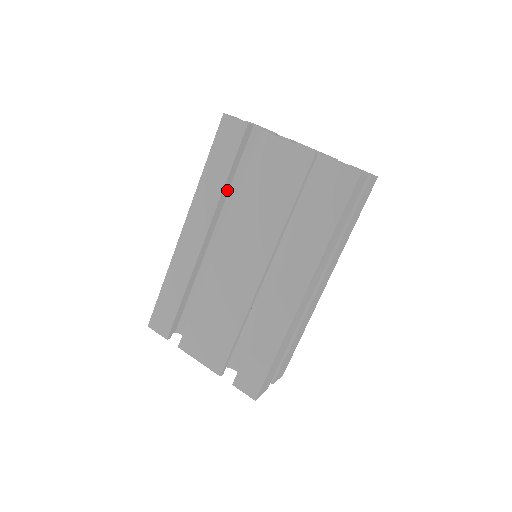
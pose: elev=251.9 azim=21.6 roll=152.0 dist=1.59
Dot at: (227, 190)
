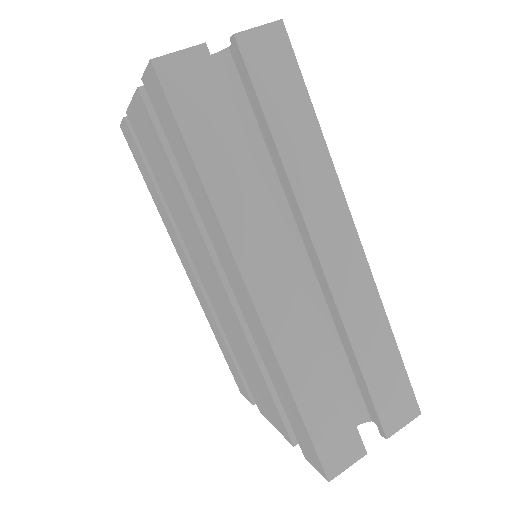
Dot at: occluded
